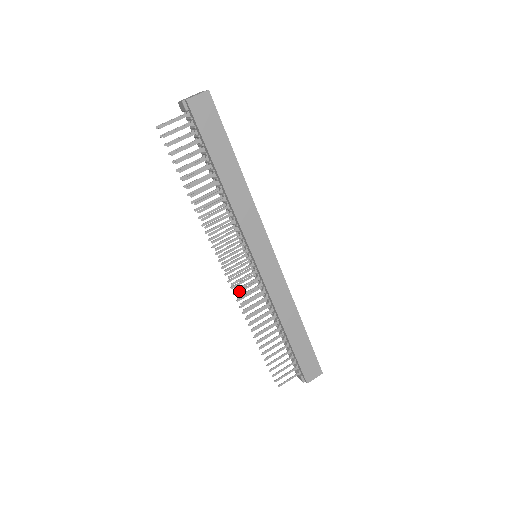
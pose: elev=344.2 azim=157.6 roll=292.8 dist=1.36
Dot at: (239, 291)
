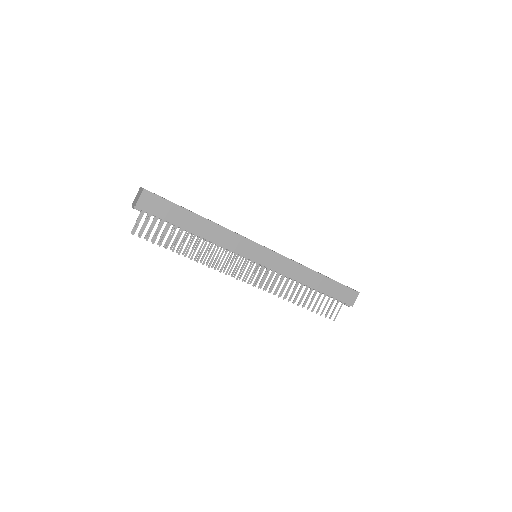
Dot at: (262, 284)
